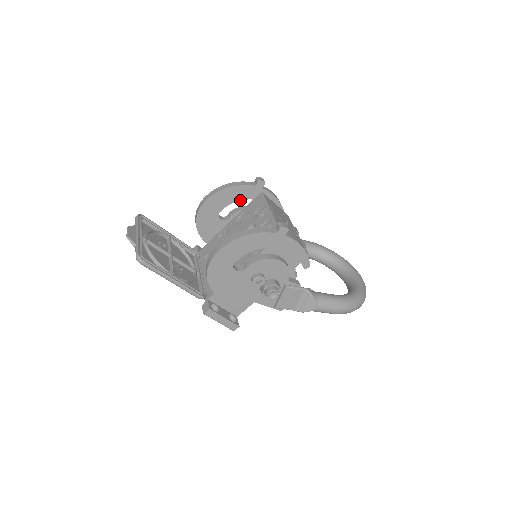
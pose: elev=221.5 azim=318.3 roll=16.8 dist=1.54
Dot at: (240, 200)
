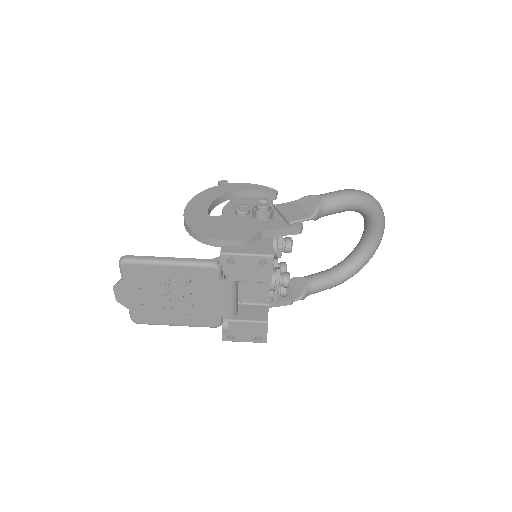
Dot at: occluded
